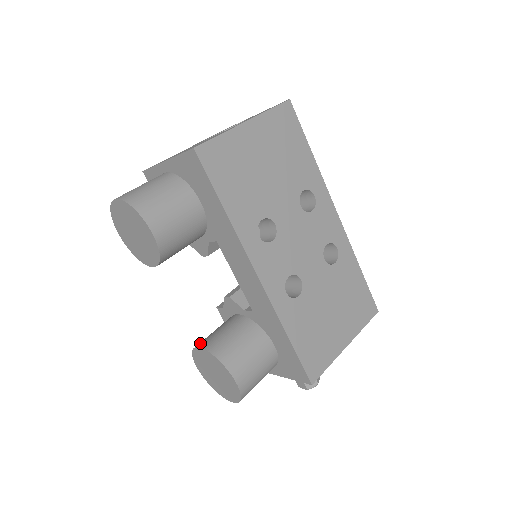
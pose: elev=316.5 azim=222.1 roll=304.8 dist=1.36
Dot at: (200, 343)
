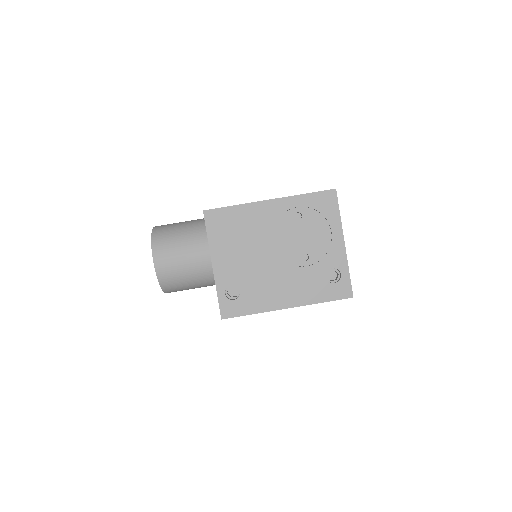
Dot at: occluded
